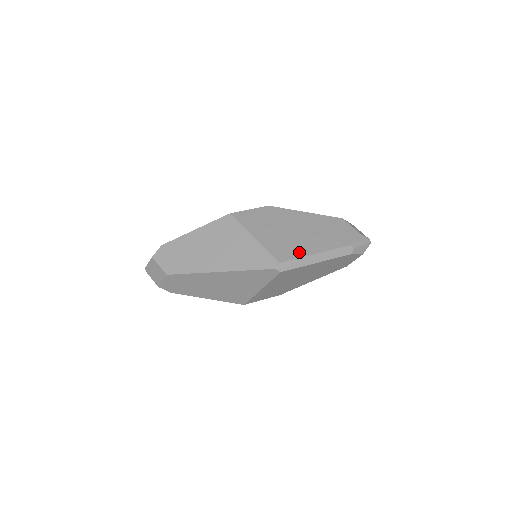
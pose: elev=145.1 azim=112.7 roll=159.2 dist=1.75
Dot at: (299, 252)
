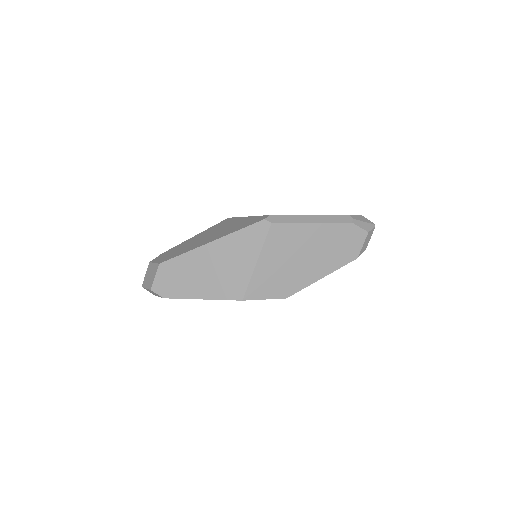
Dot at: occluded
